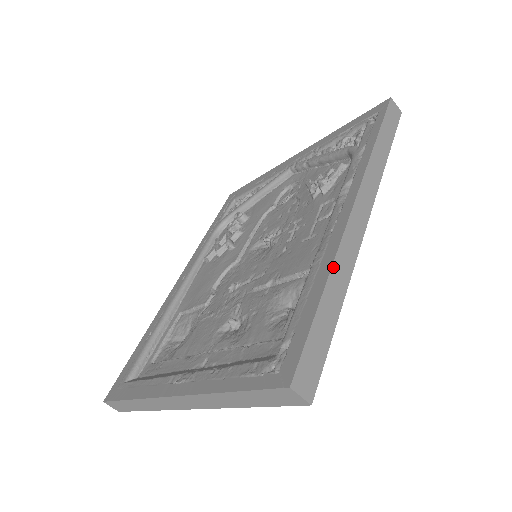
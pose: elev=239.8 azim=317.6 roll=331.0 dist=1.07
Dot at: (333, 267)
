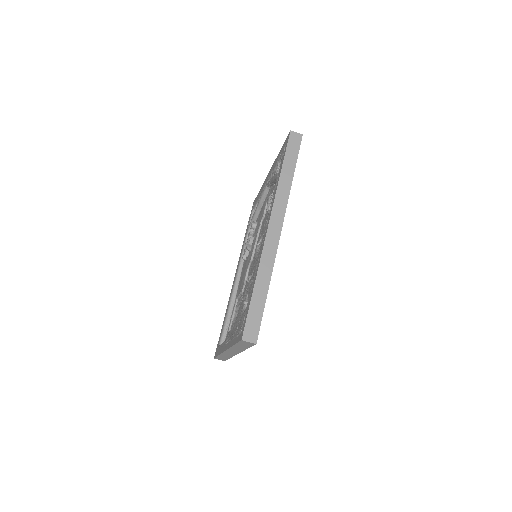
Dot at: (258, 271)
